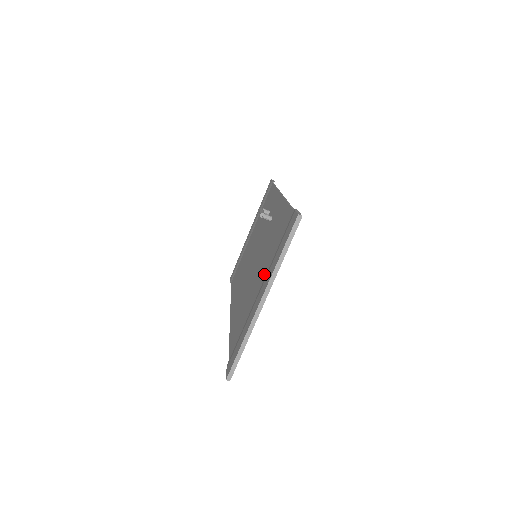
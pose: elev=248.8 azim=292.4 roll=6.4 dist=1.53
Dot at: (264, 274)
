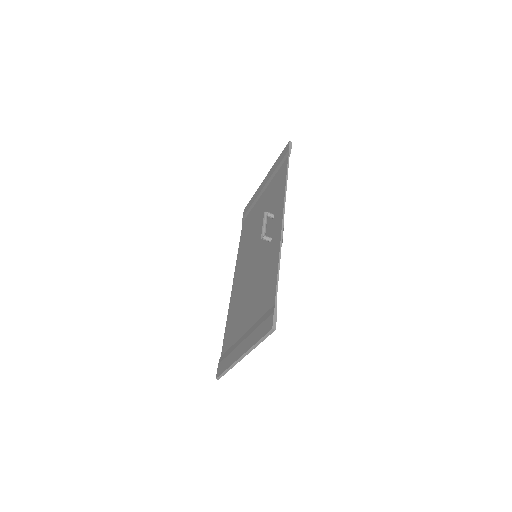
Dot at: (250, 322)
